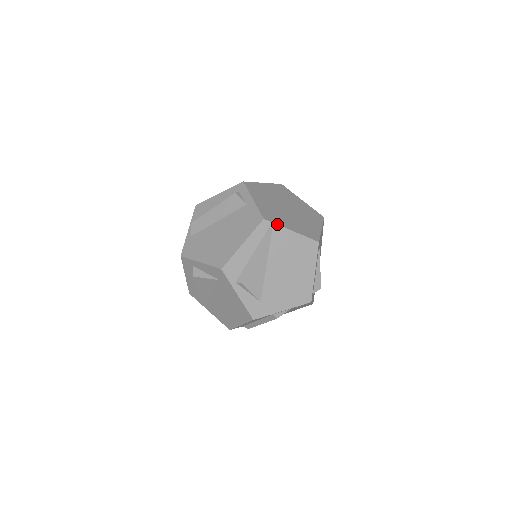
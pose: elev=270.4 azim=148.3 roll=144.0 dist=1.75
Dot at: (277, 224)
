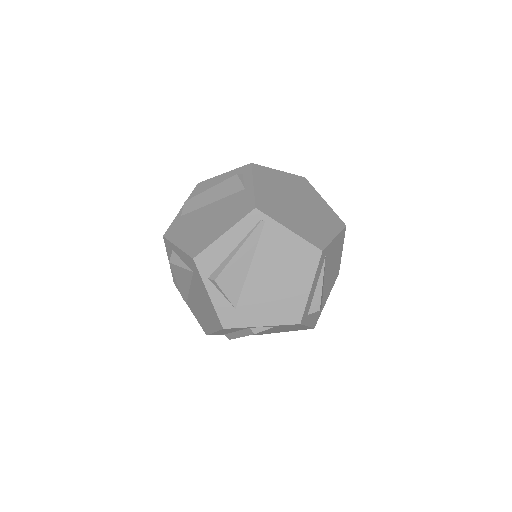
Dot at: (271, 218)
